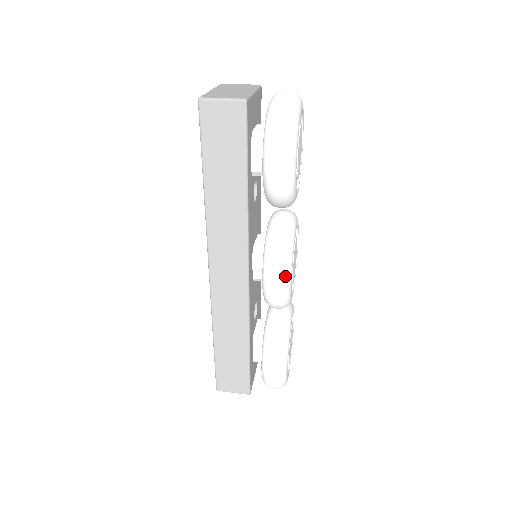
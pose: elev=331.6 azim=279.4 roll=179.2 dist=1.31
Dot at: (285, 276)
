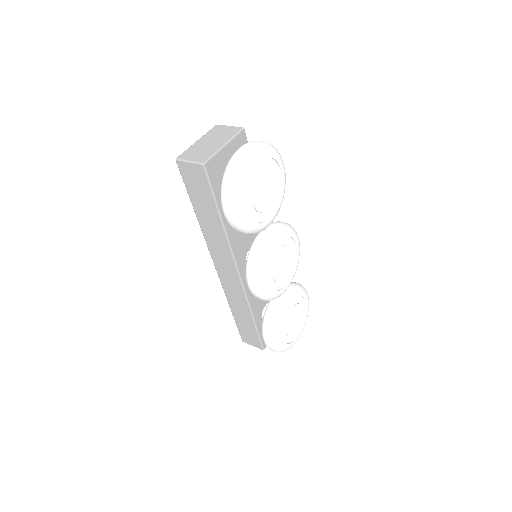
Dot at: (258, 284)
